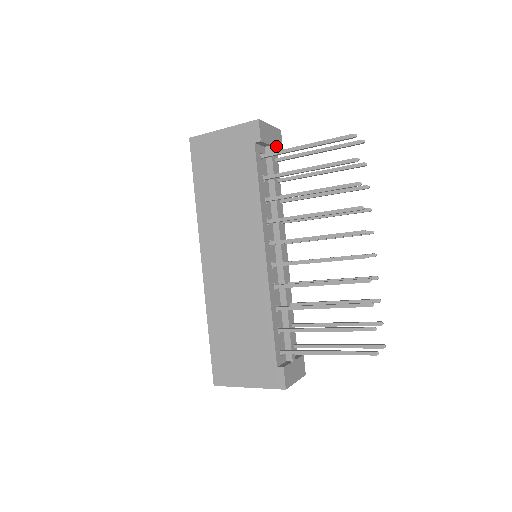
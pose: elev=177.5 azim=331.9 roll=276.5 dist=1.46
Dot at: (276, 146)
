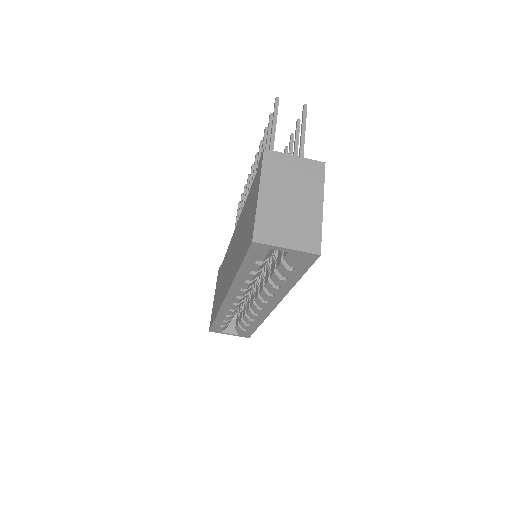
Dot at: occluded
